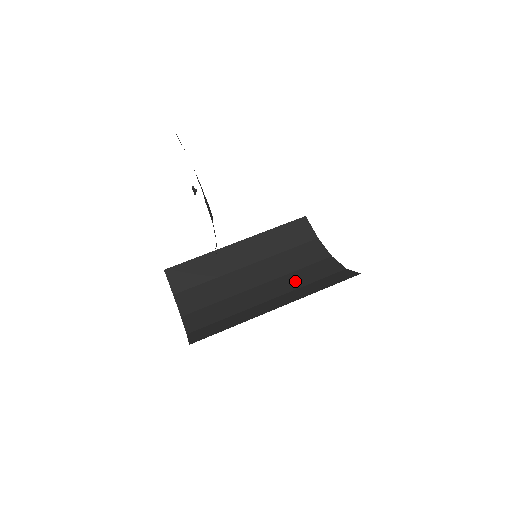
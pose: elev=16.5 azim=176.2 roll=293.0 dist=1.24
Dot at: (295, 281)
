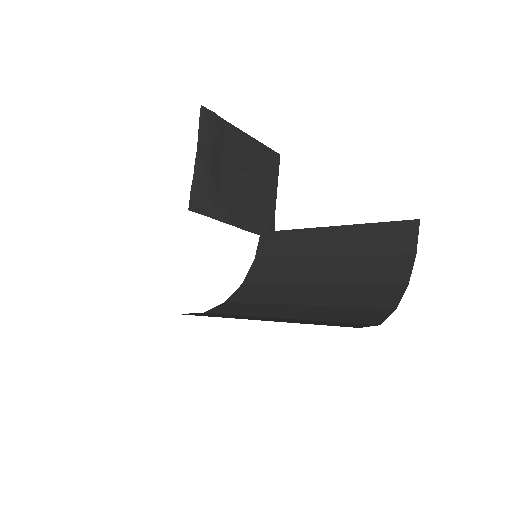
Dot at: (340, 296)
